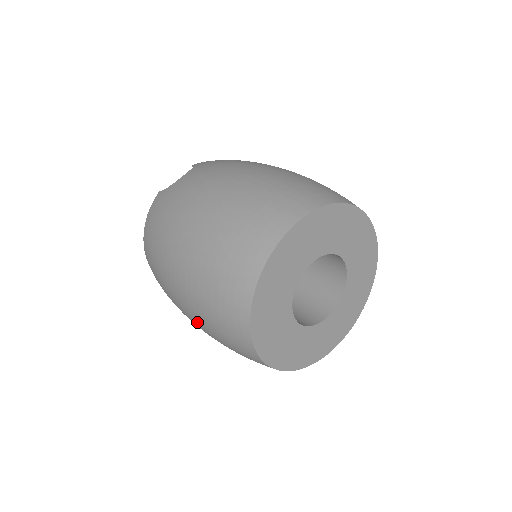
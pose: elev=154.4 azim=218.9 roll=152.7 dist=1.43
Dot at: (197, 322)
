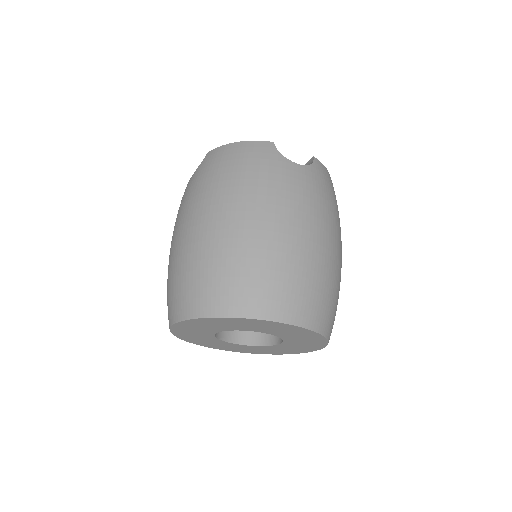
Dot at: (174, 248)
